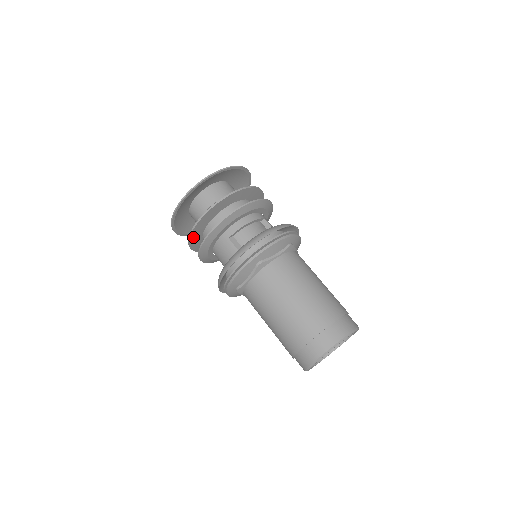
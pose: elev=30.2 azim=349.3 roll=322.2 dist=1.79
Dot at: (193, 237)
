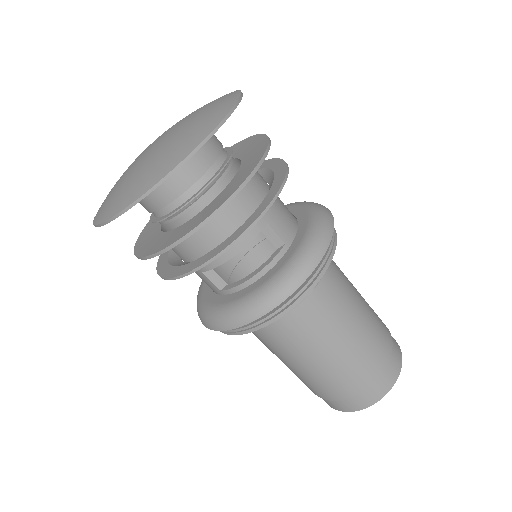
Dot at: occluded
